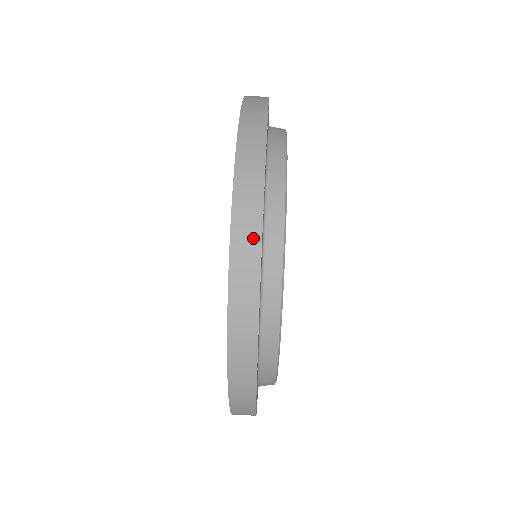
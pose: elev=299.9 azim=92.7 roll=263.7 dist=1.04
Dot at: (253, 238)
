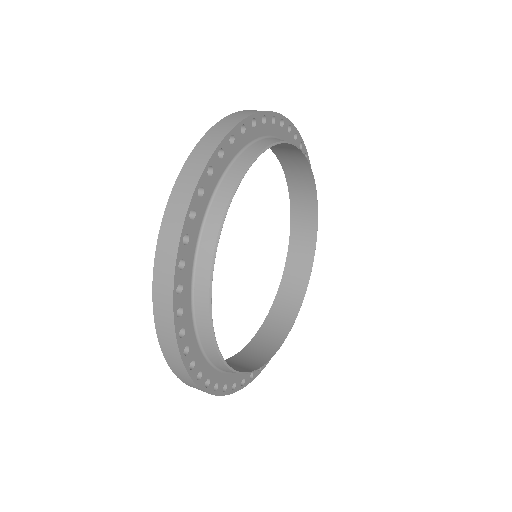
Dot at: (170, 260)
